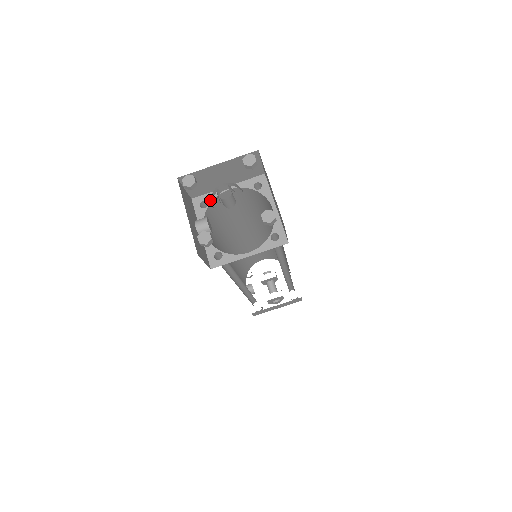
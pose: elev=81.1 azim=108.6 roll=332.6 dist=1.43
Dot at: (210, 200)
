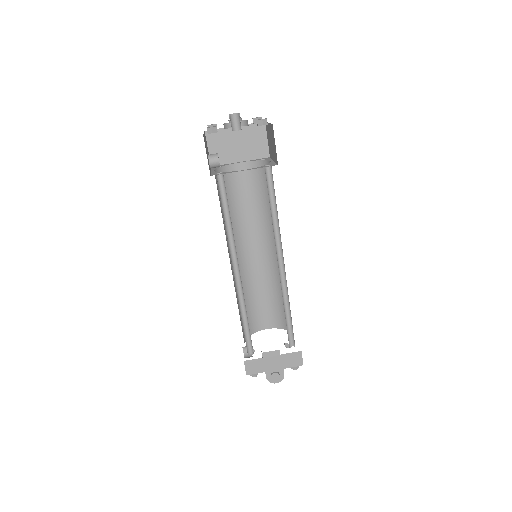
Dot at: (225, 165)
